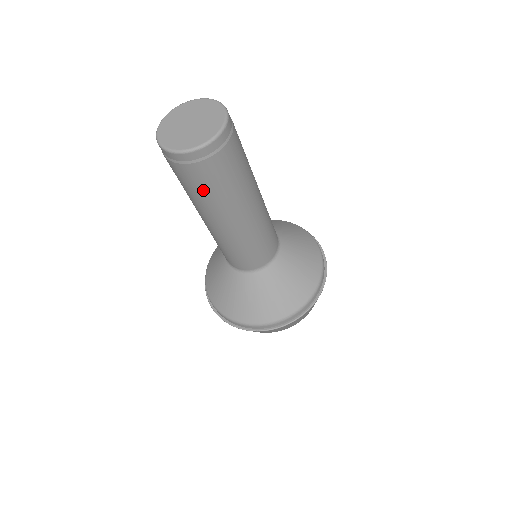
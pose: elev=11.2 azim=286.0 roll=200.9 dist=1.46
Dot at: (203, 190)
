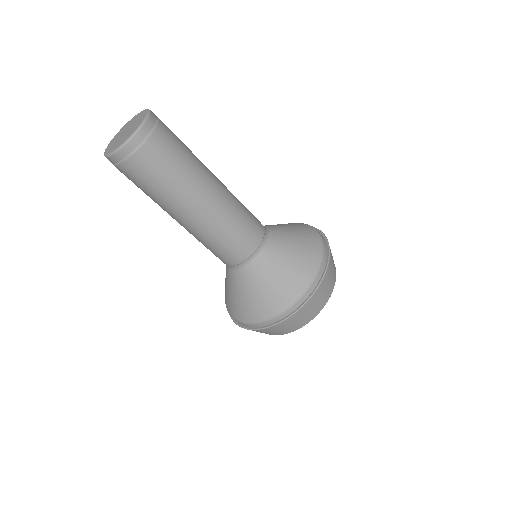
Dot at: (154, 182)
